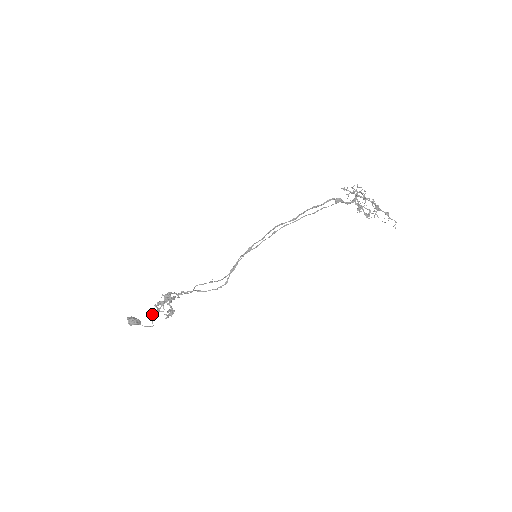
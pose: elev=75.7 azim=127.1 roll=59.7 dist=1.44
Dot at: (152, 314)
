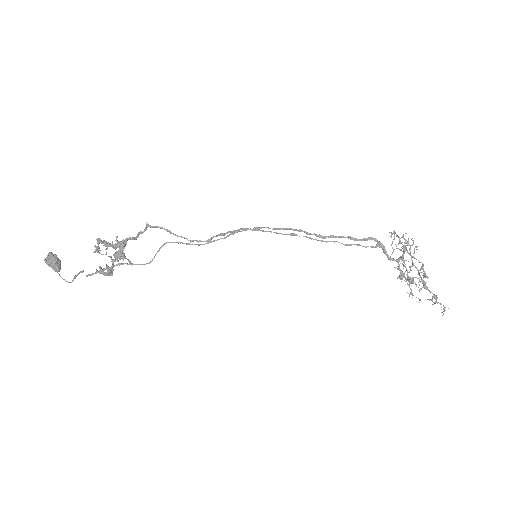
Dot at: (81, 271)
